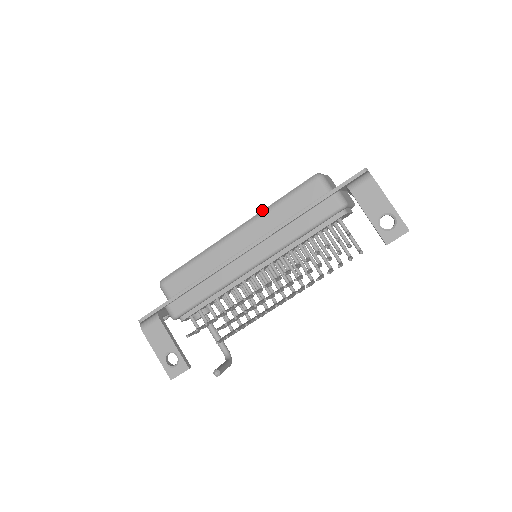
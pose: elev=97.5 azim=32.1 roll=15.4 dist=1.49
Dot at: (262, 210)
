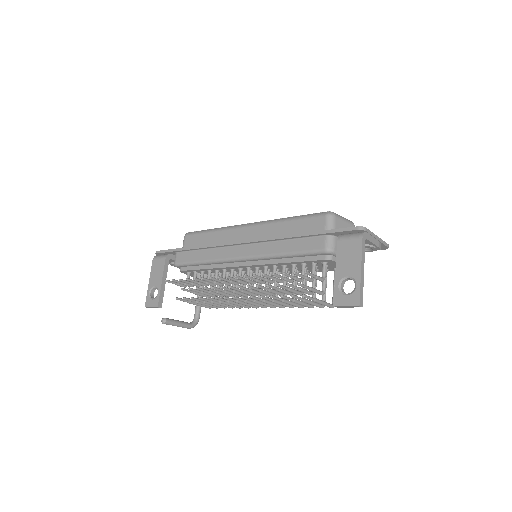
Dot at: (275, 219)
